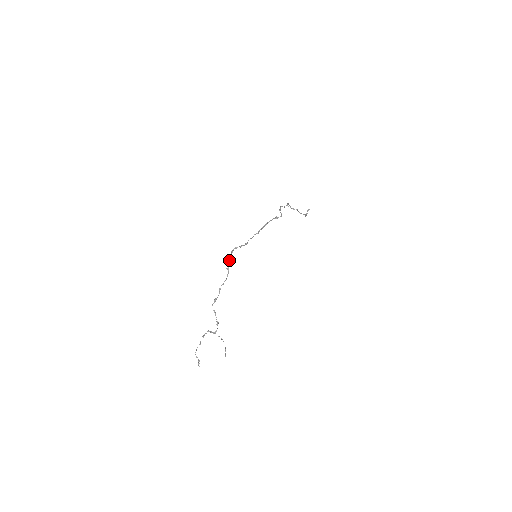
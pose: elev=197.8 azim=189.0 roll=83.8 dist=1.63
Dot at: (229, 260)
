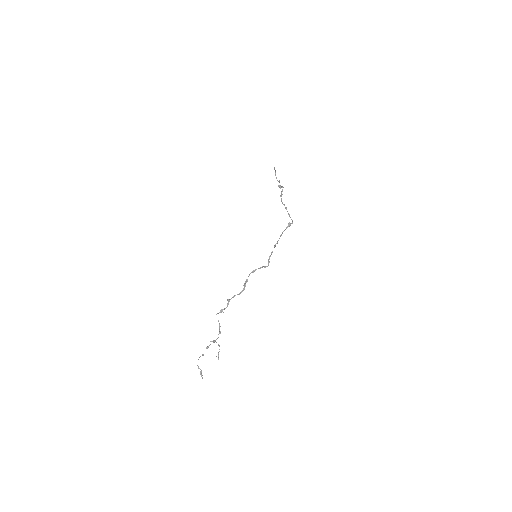
Dot at: occluded
